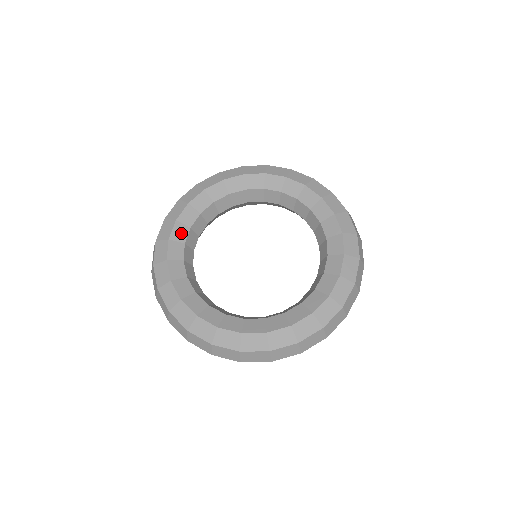
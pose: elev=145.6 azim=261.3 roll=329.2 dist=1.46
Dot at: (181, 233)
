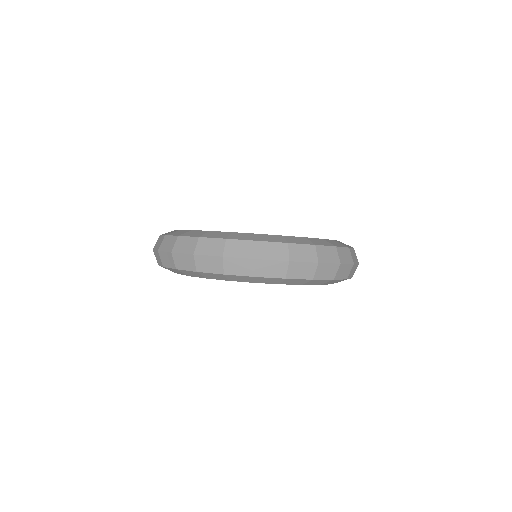
Dot at: occluded
